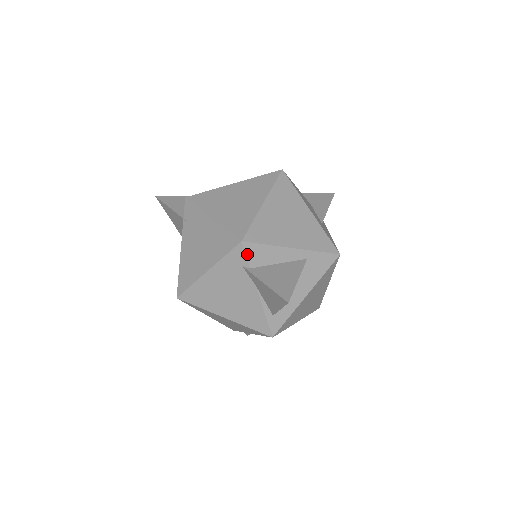
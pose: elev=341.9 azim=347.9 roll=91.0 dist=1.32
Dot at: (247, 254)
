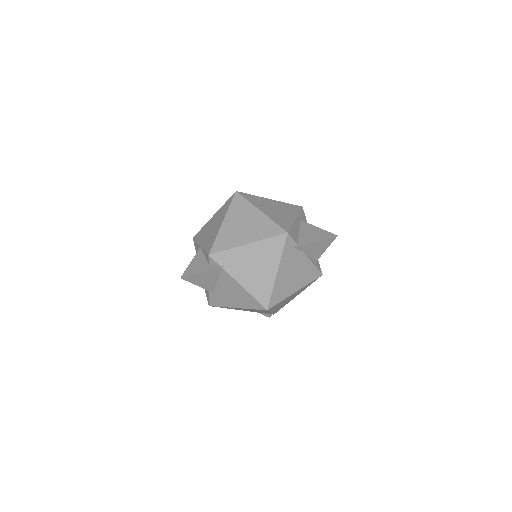
Dot at: (292, 238)
